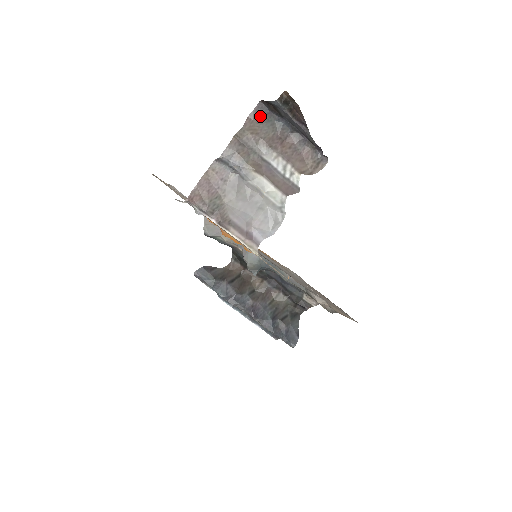
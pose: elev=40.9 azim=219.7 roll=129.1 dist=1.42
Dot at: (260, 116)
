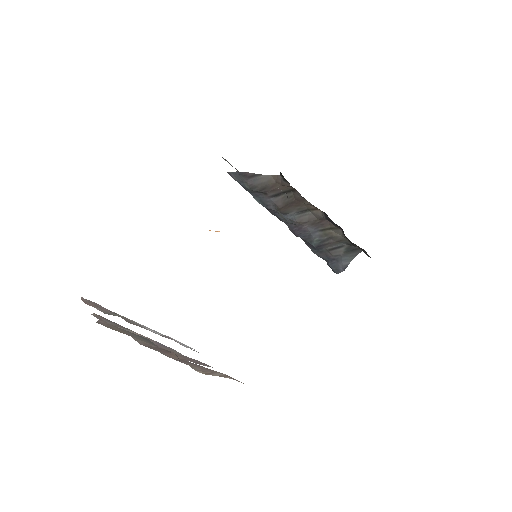
Dot at: occluded
